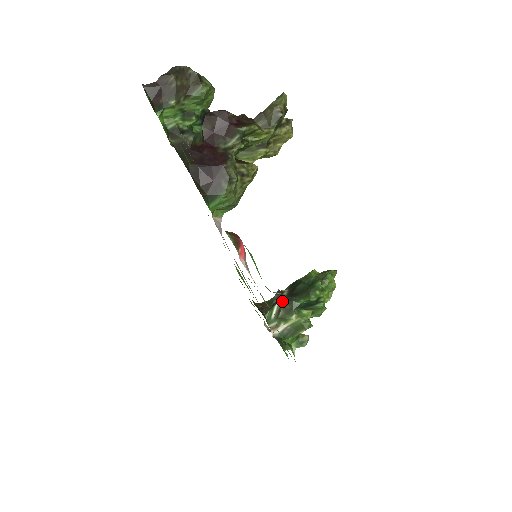
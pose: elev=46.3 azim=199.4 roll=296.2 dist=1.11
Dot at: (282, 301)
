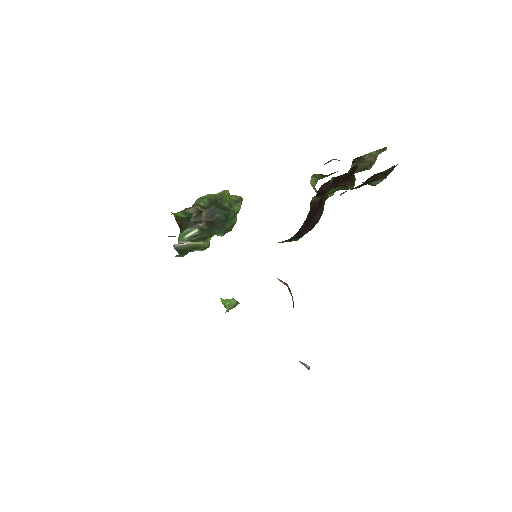
Dot at: (203, 228)
